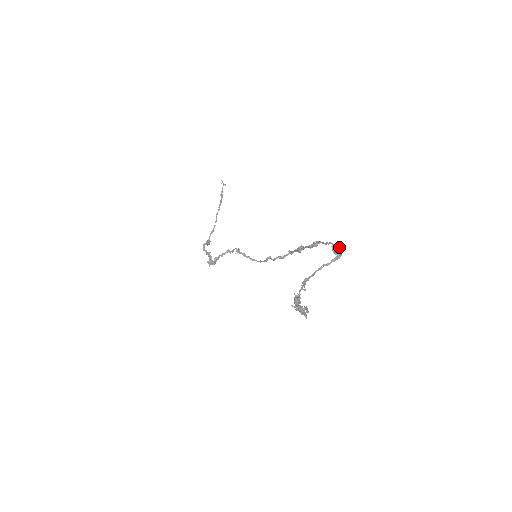
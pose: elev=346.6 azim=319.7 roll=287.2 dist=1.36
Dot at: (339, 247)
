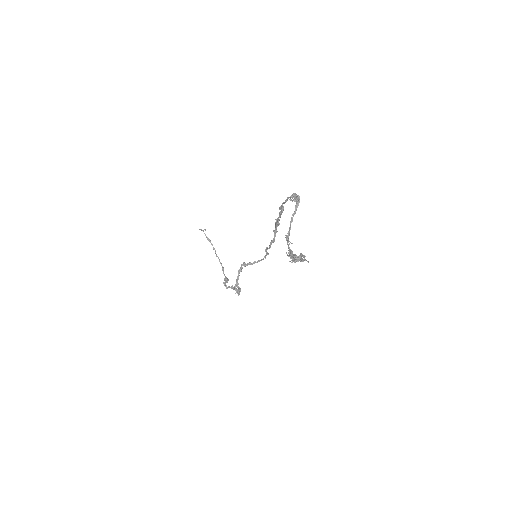
Dot at: (294, 195)
